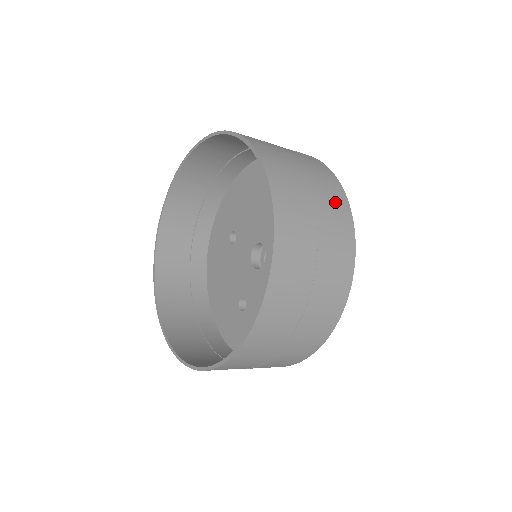
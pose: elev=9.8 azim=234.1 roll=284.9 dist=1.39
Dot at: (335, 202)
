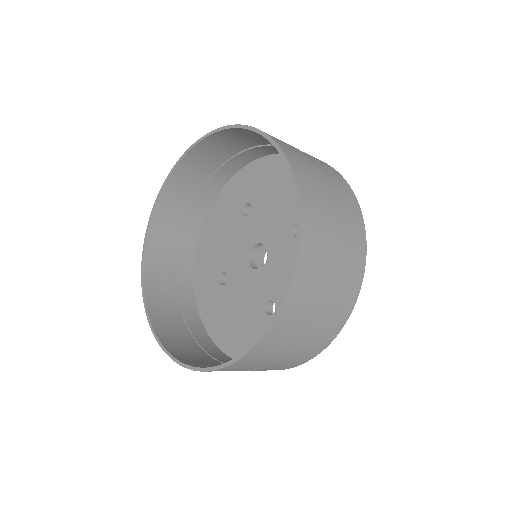
Dot at: (346, 295)
